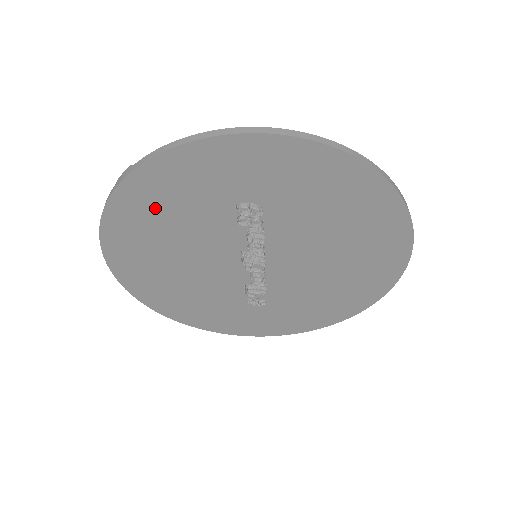
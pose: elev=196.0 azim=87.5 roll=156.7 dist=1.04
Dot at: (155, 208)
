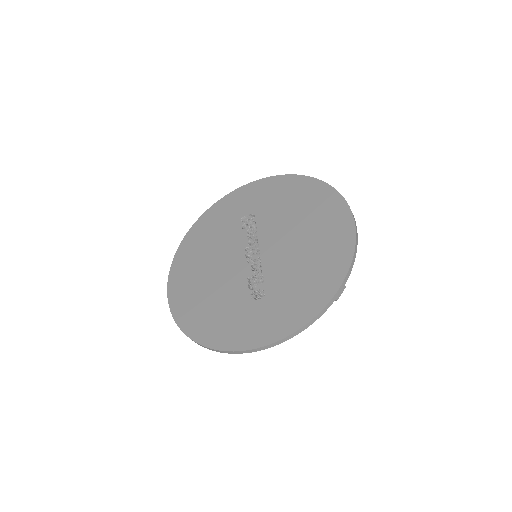
Dot at: (203, 236)
